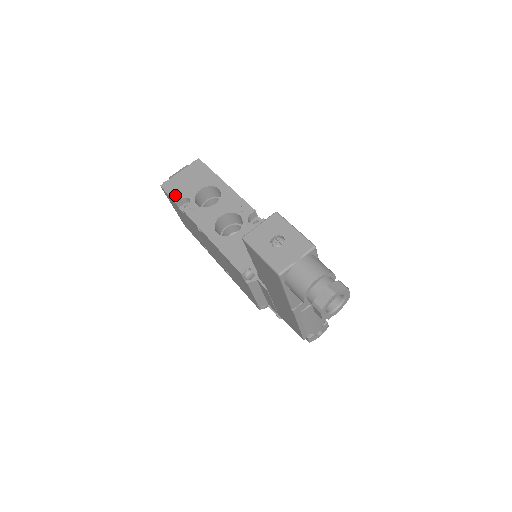
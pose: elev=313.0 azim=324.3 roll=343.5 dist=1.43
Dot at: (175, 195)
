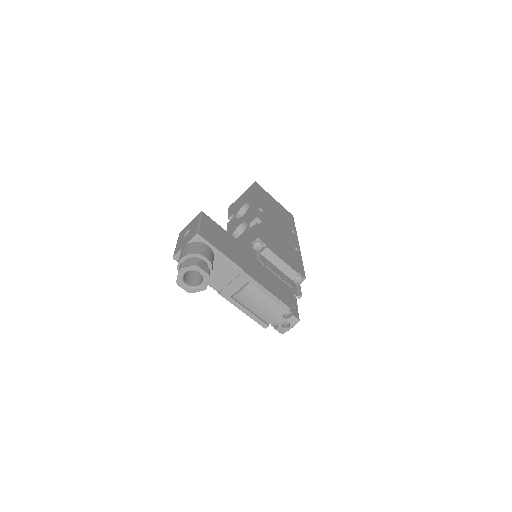
Dot at: (230, 213)
